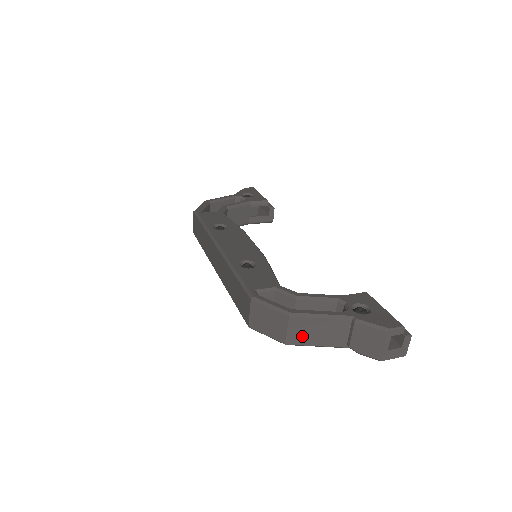
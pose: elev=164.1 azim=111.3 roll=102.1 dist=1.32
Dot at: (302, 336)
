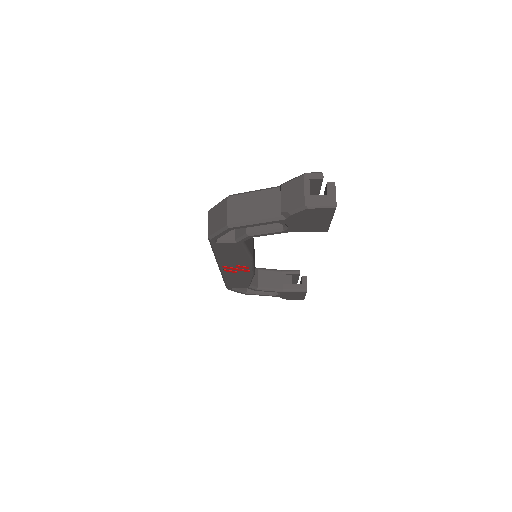
Dot at: (240, 213)
